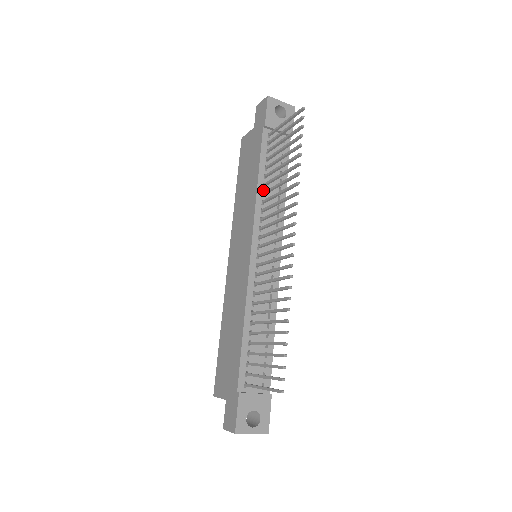
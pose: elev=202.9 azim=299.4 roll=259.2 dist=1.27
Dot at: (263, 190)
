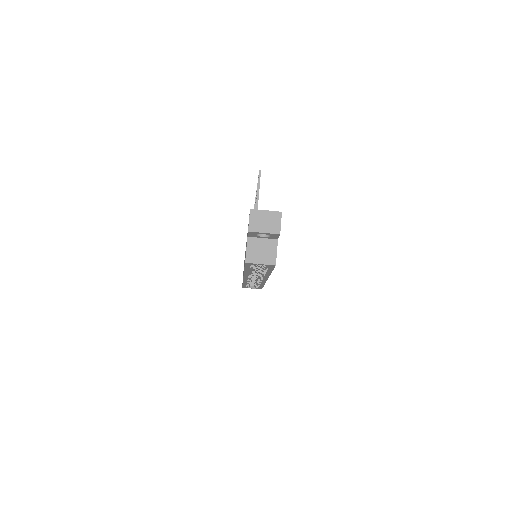
Dot at: occluded
